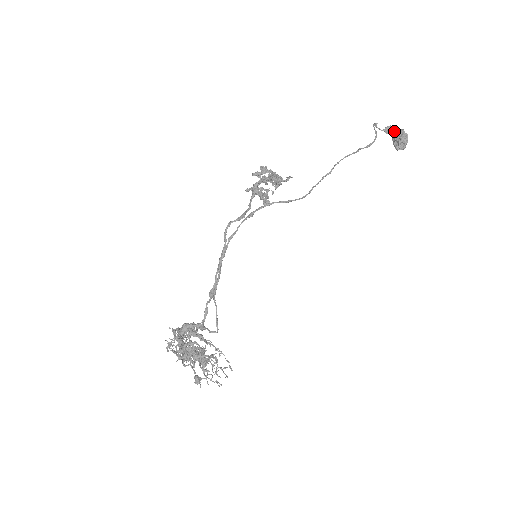
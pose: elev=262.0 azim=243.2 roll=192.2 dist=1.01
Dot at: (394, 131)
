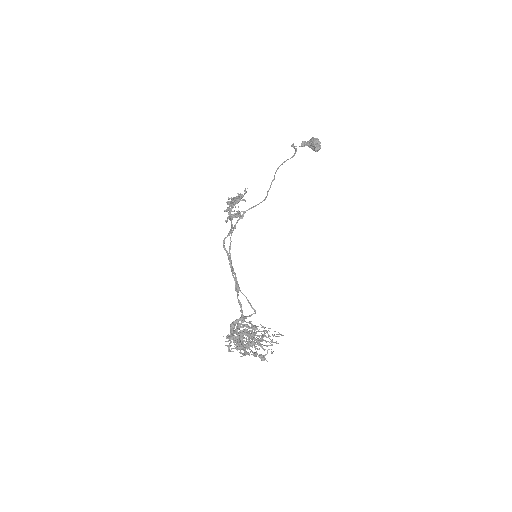
Dot at: (308, 142)
